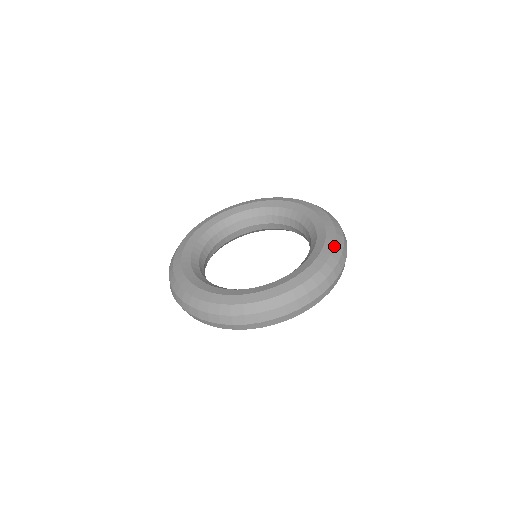
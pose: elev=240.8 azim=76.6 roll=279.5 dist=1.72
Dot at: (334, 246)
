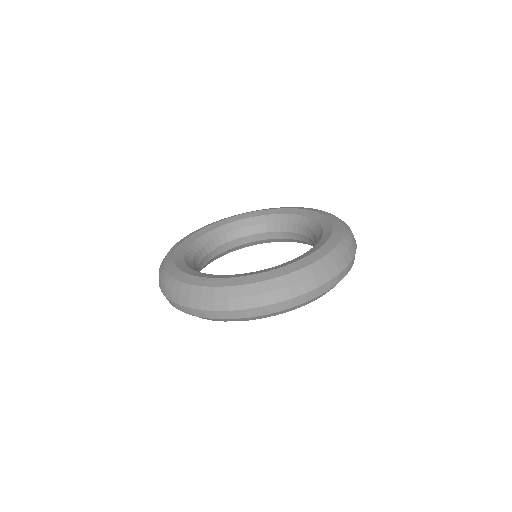
Dot at: (342, 236)
